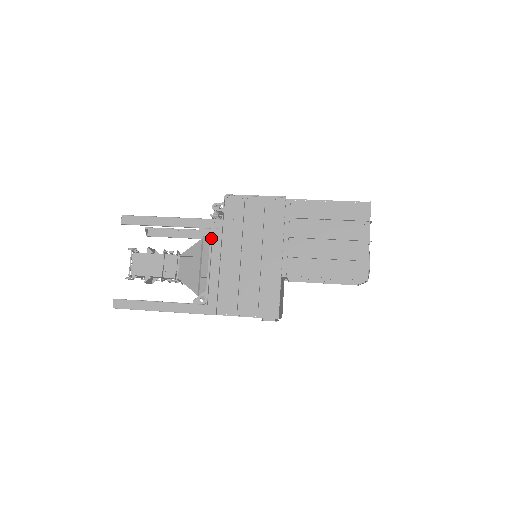
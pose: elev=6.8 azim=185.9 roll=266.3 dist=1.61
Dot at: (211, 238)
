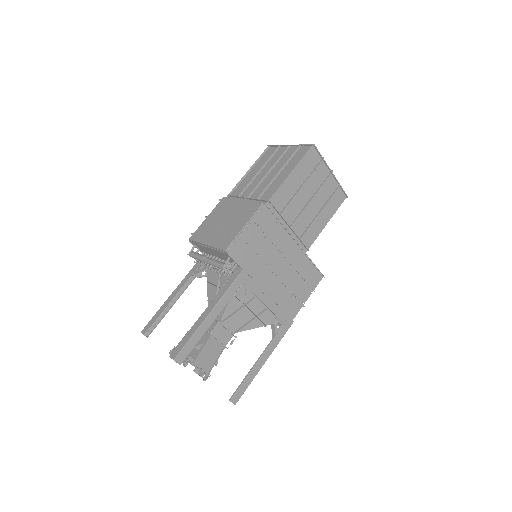
Dot at: (248, 290)
